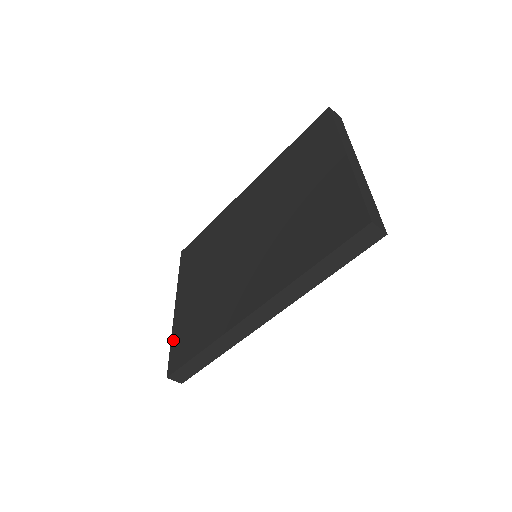
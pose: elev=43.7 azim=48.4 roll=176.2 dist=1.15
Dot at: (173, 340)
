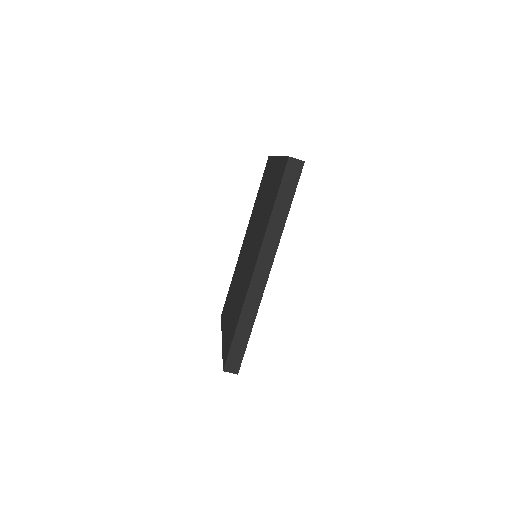
Dot at: (223, 351)
